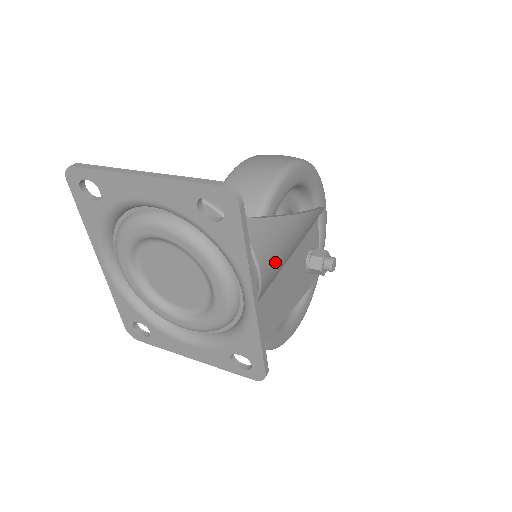
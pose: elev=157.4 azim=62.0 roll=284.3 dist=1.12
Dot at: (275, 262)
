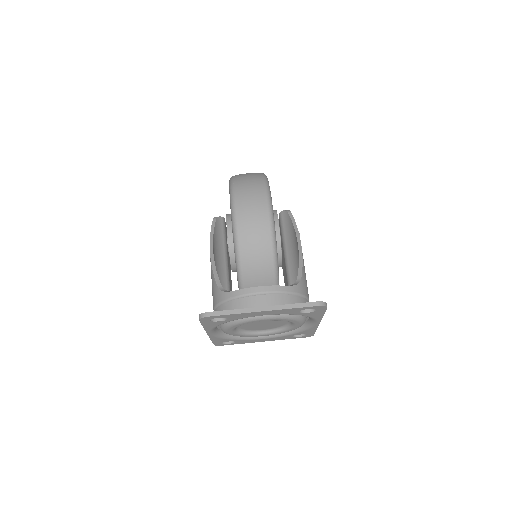
Dot at: occluded
